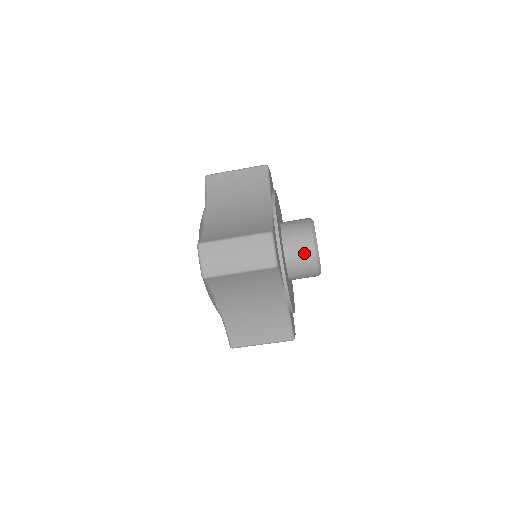
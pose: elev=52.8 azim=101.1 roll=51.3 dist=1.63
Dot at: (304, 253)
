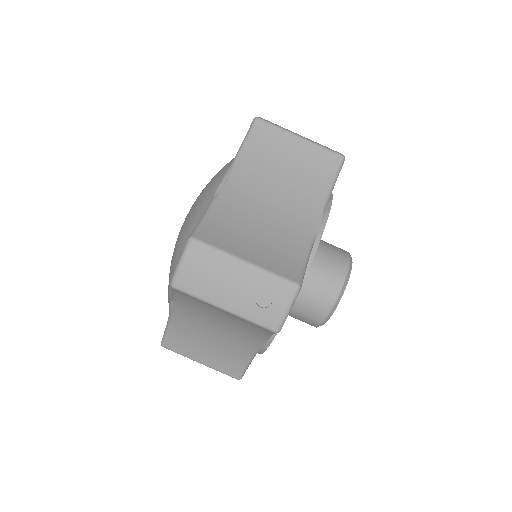
Dot at: (317, 302)
